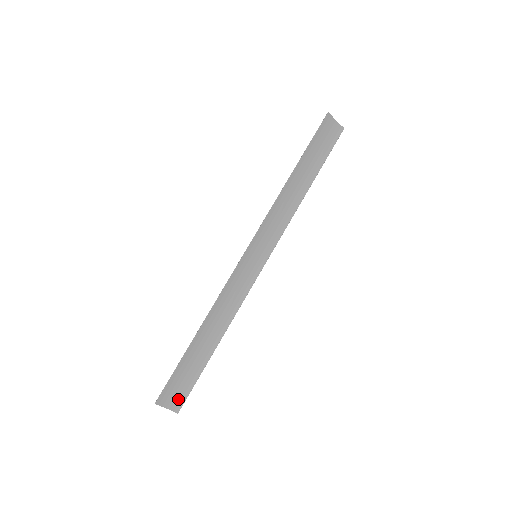
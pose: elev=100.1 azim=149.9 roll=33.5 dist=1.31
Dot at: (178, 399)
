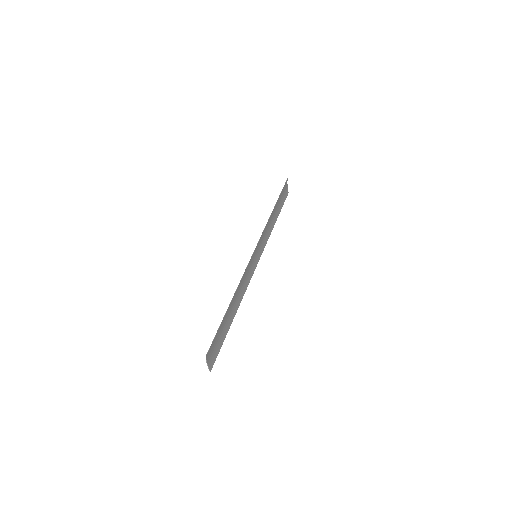
Dot at: (213, 358)
